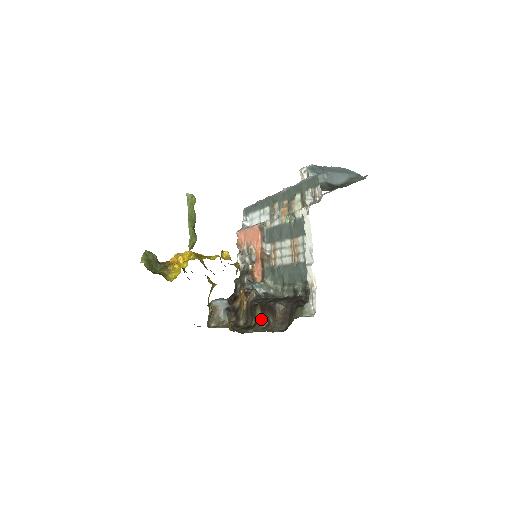
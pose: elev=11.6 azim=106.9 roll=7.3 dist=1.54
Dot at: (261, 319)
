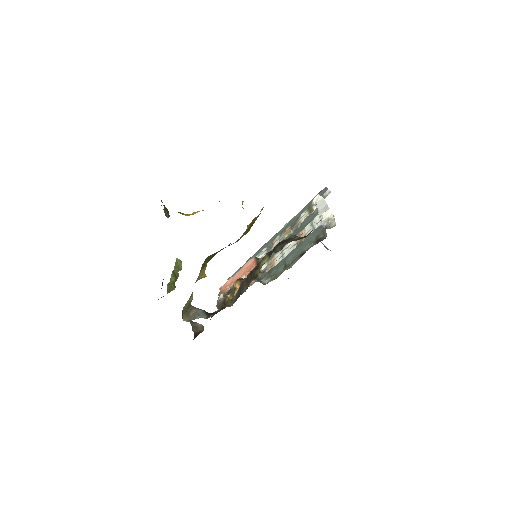
Dot at: occluded
